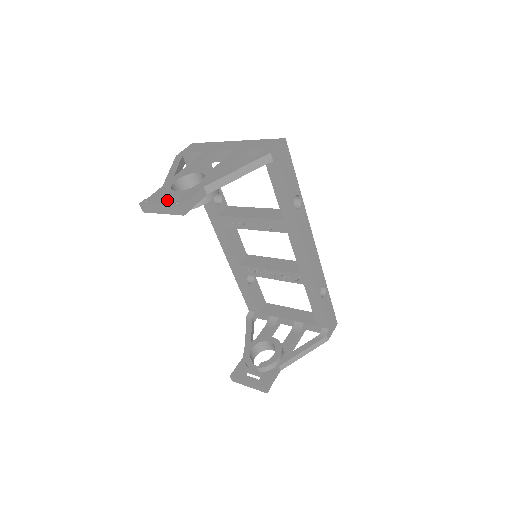
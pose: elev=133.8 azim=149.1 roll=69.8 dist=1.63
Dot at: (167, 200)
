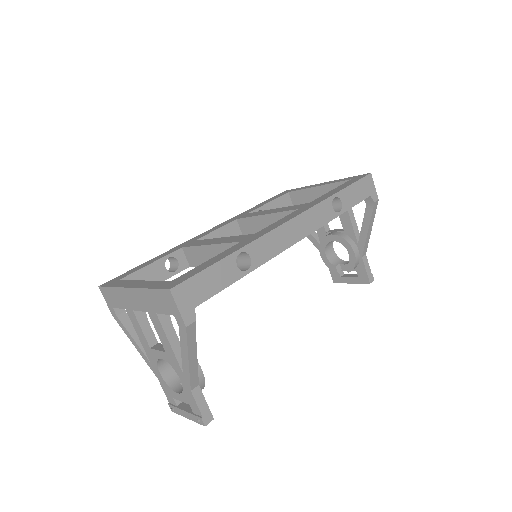
Dot at: (186, 413)
